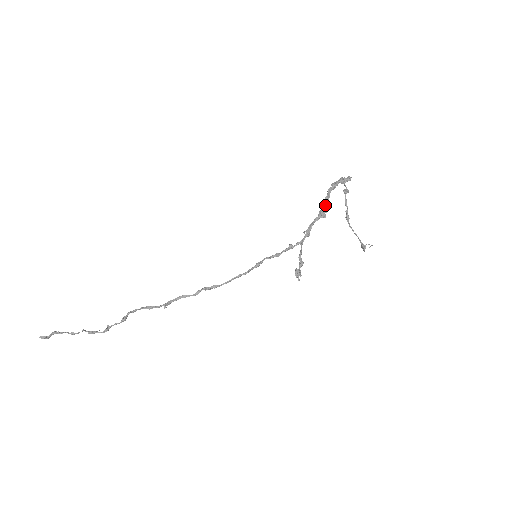
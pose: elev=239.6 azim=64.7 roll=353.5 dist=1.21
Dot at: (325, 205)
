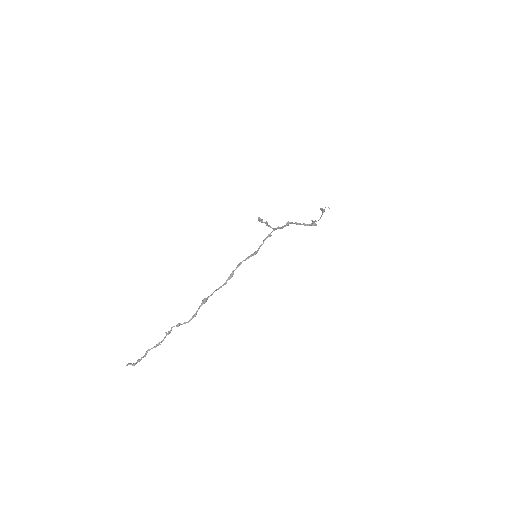
Dot at: occluded
